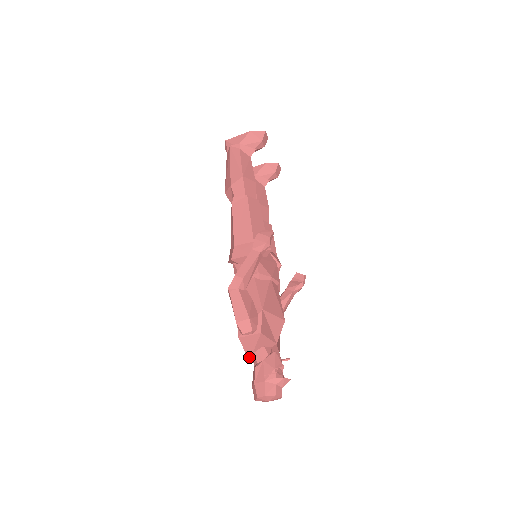
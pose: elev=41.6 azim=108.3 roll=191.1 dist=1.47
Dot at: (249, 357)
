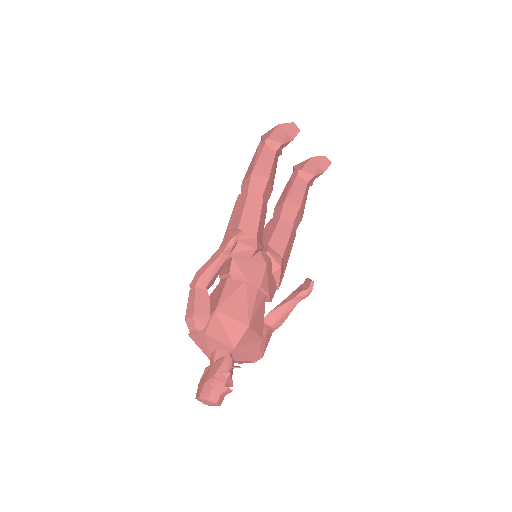
Dot at: (209, 357)
